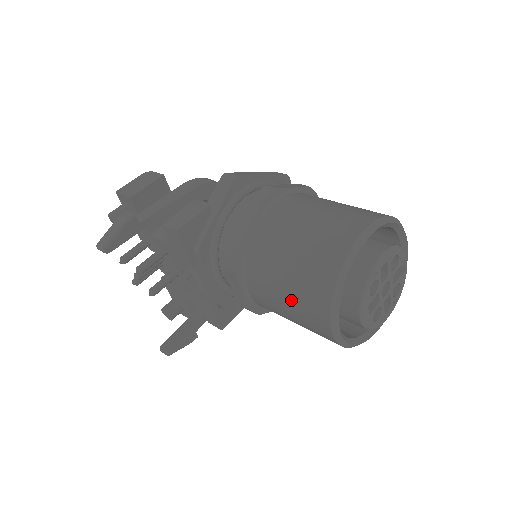
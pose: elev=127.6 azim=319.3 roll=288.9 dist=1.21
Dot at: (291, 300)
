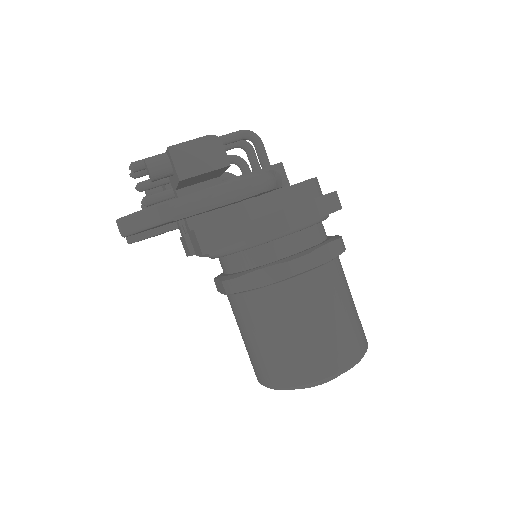
Dot at: (251, 348)
